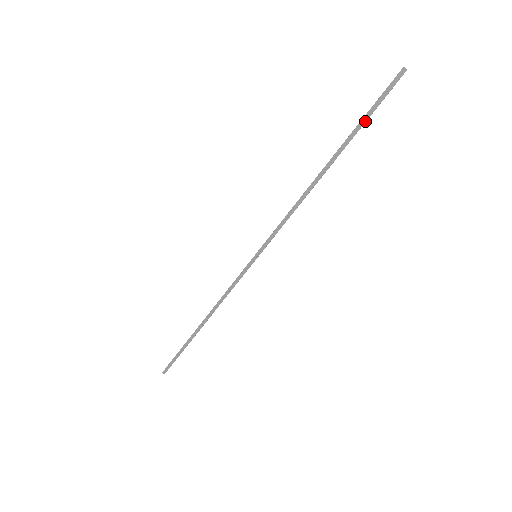
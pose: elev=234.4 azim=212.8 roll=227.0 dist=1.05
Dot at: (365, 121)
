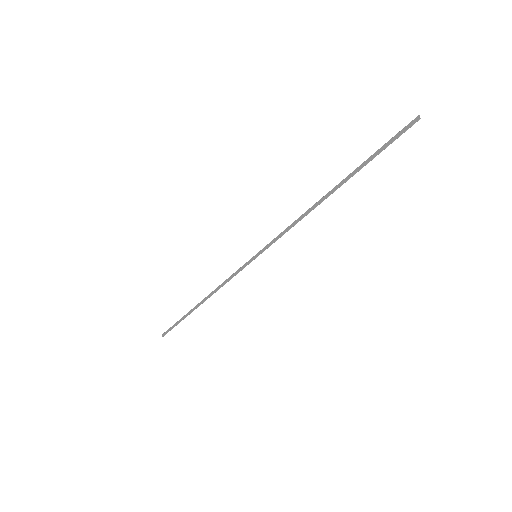
Dot at: (373, 158)
